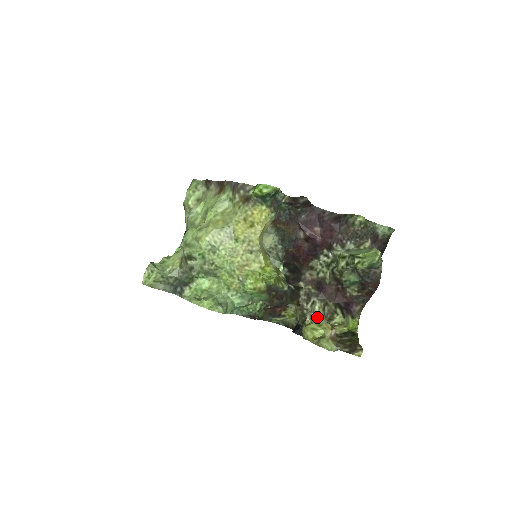
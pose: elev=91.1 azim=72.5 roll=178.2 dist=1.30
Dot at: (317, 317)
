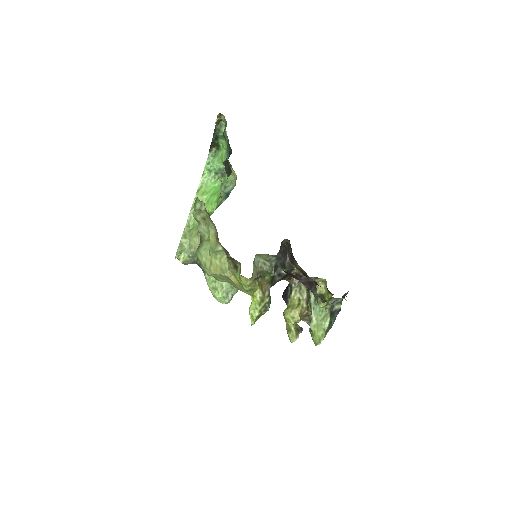
Dot at: (301, 290)
